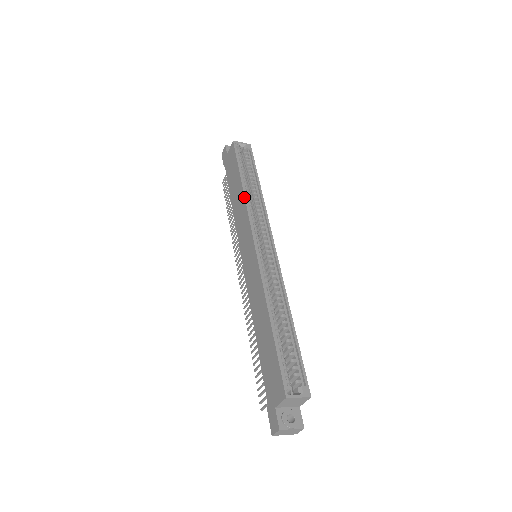
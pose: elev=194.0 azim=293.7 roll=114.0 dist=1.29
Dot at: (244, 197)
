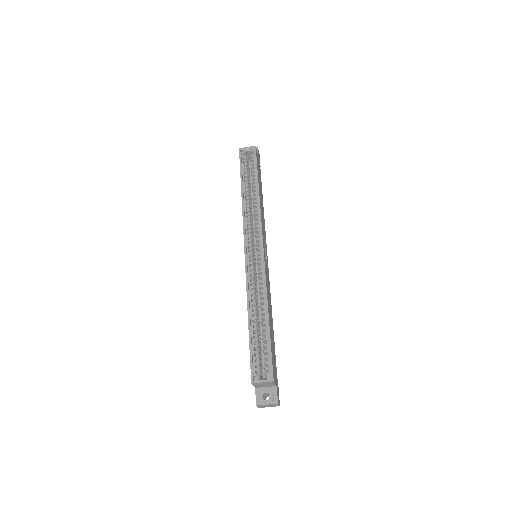
Dot at: (242, 206)
